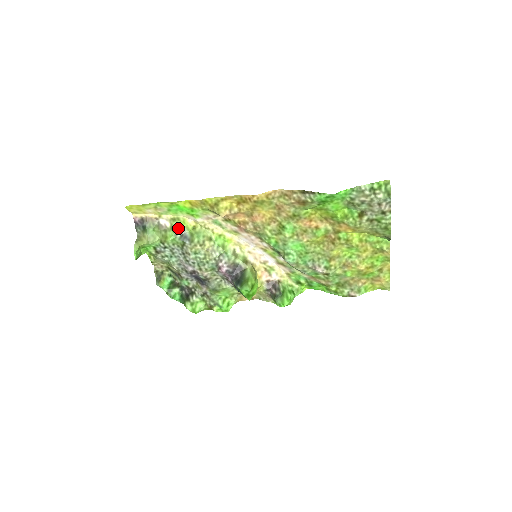
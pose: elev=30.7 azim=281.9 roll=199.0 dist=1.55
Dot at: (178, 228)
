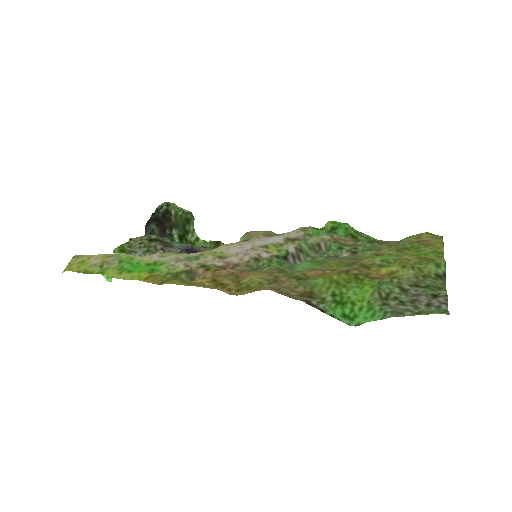
Dot at: occluded
